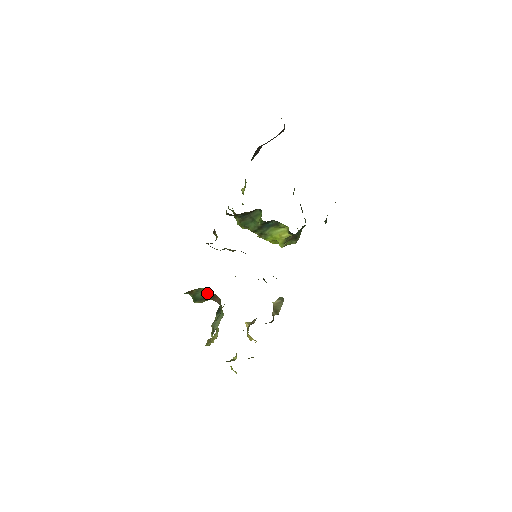
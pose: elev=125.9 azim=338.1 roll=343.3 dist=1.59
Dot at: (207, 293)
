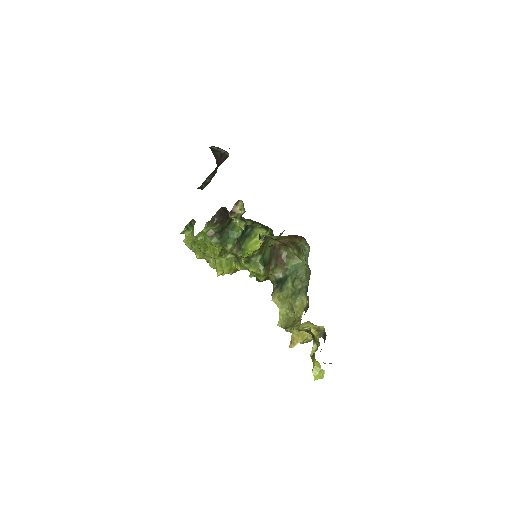
Dot at: (270, 253)
